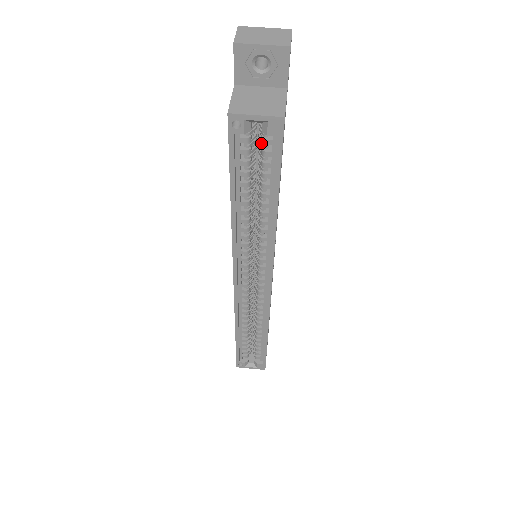
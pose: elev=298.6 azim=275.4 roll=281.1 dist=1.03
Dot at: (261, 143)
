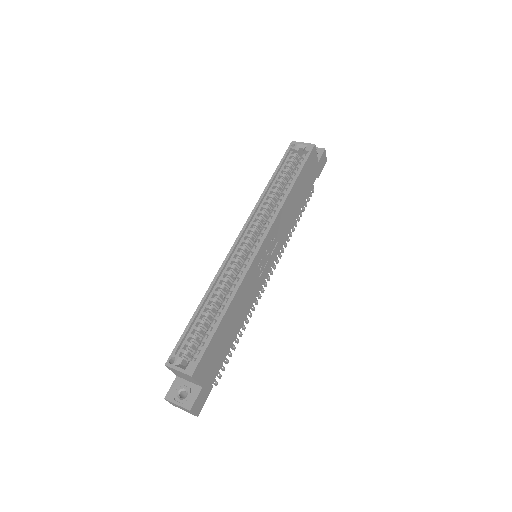
Dot at: occluded
